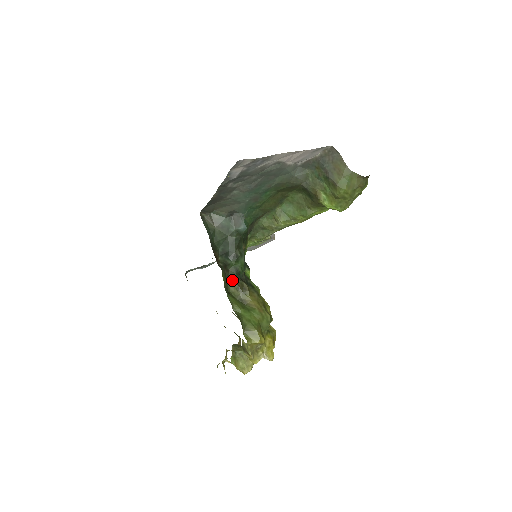
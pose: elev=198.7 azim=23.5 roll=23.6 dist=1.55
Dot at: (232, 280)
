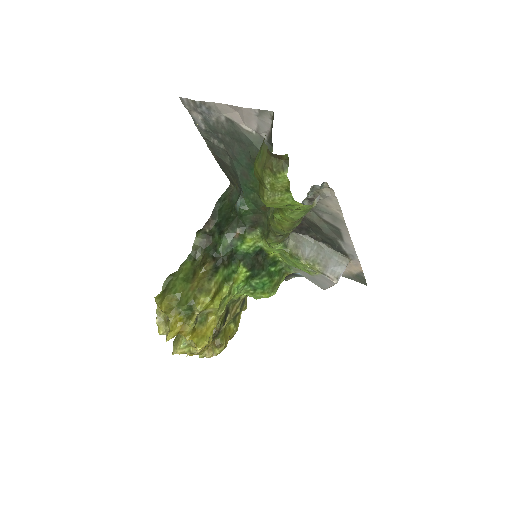
Dot at: (206, 251)
